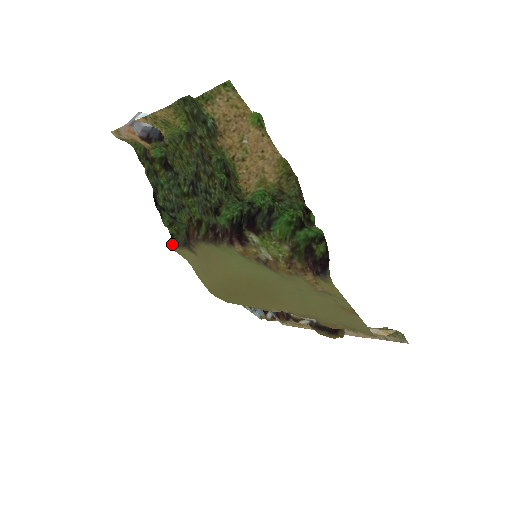
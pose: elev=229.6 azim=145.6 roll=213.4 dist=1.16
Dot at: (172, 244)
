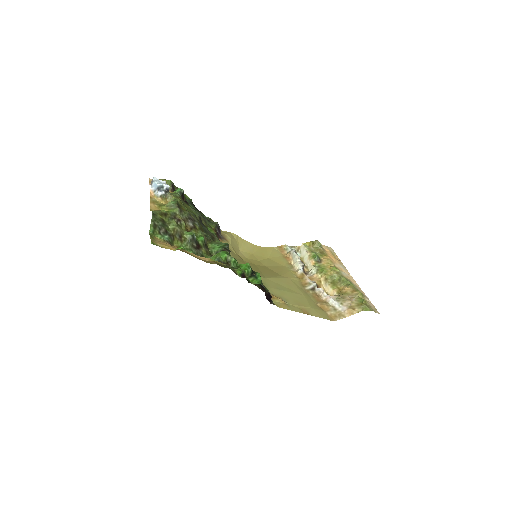
Dot at: occluded
